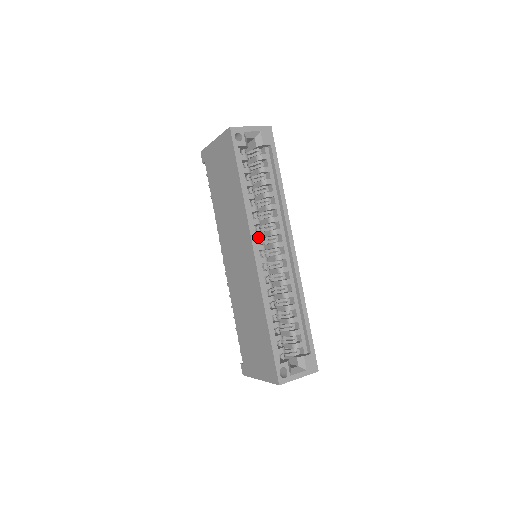
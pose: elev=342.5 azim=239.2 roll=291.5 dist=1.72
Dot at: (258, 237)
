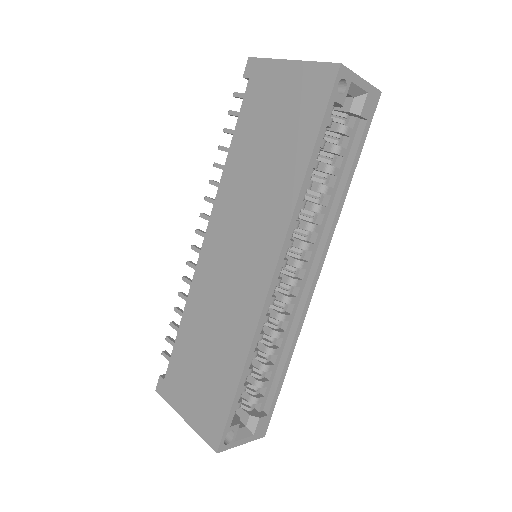
Dot at: occluded
